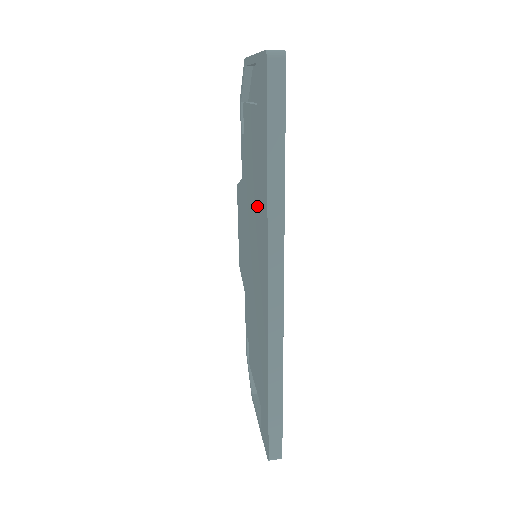
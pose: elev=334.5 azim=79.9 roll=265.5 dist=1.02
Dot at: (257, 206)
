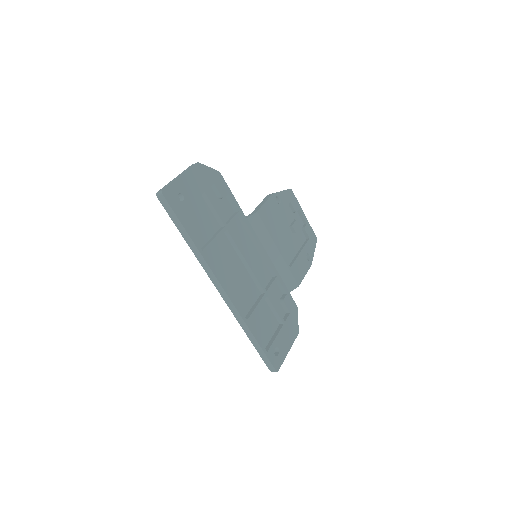
Dot at: (212, 245)
